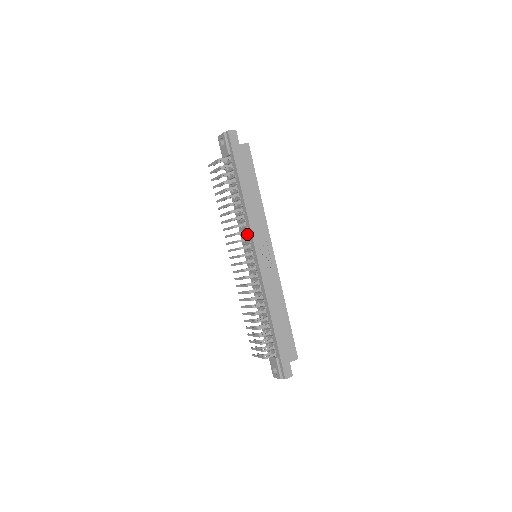
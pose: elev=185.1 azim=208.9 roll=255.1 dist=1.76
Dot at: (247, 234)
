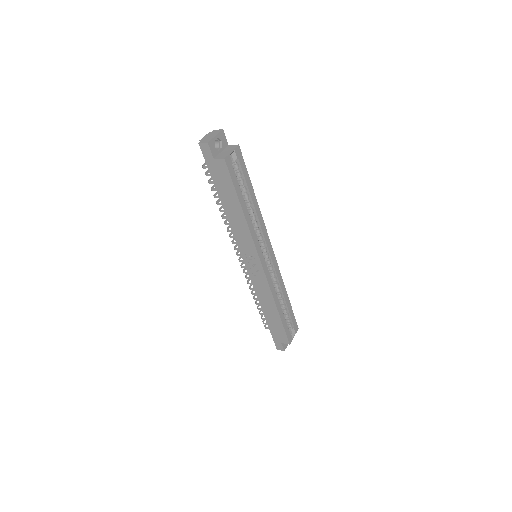
Dot at: occluded
